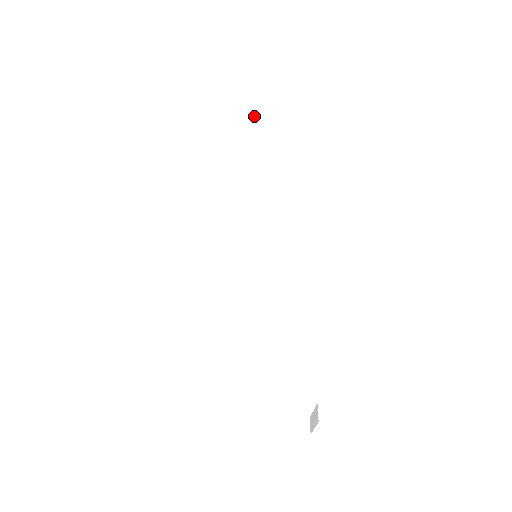
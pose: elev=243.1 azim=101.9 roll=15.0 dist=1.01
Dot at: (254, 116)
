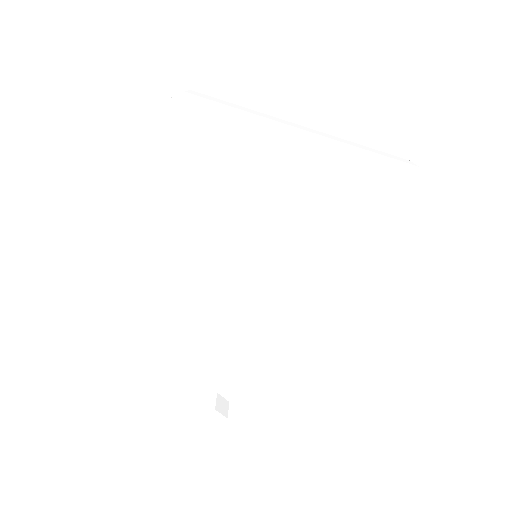
Dot at: (375, 184)
